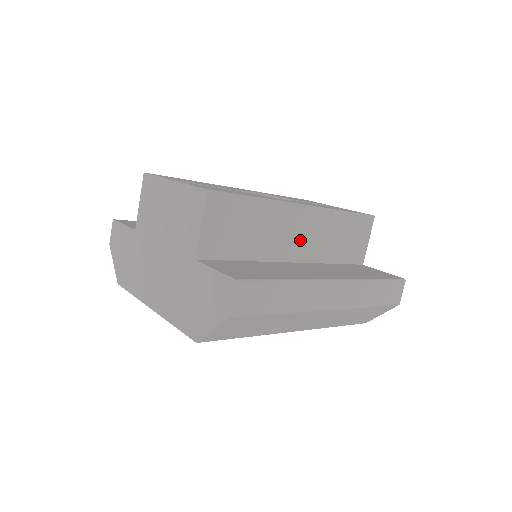
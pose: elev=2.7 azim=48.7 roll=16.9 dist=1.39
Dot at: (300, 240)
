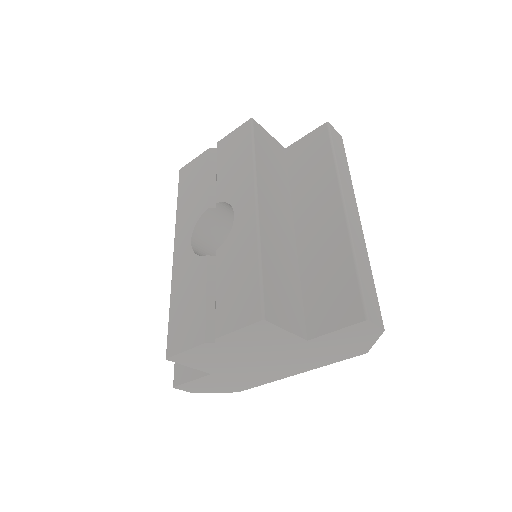
Dot at: (280, 218)
